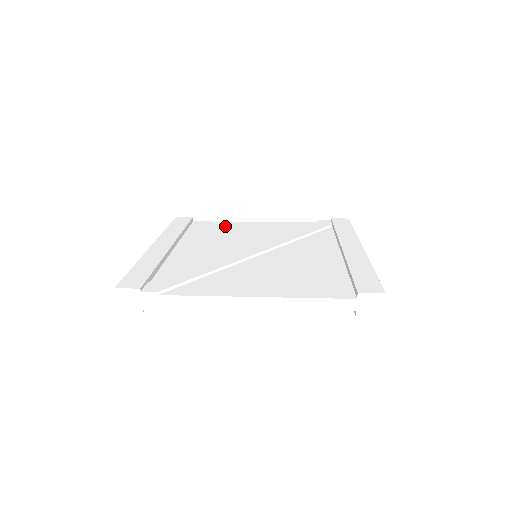
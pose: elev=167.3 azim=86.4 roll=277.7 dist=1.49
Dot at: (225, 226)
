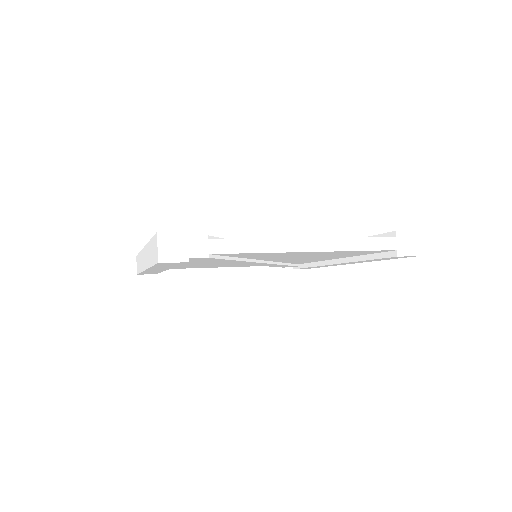
Dot at: occluded
